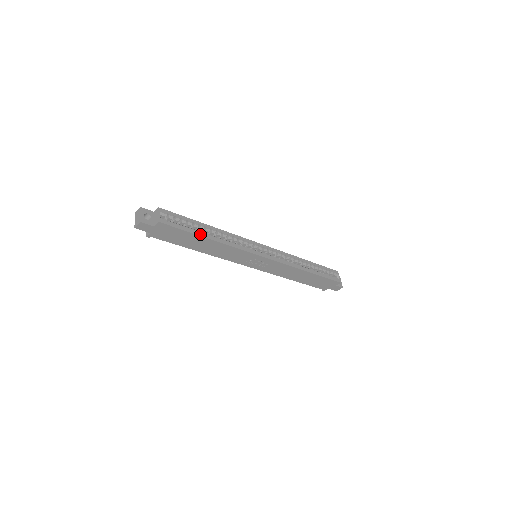
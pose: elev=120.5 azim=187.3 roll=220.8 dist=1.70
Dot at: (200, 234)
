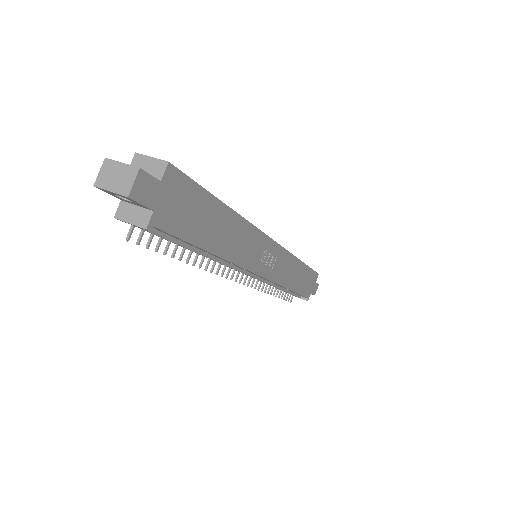
Dot at: (216, 199)
